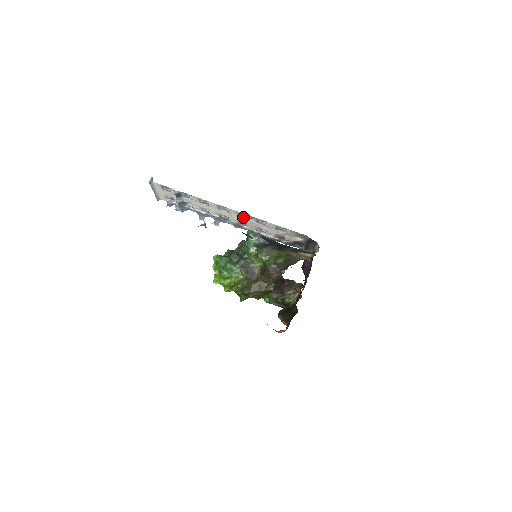
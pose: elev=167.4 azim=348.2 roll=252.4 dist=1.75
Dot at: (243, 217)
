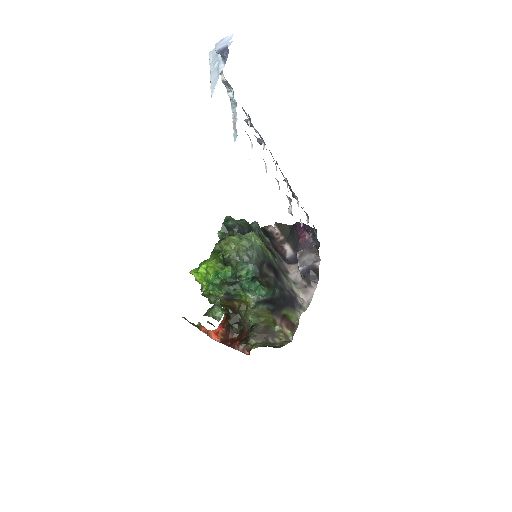
Dot at: (288, 198)
